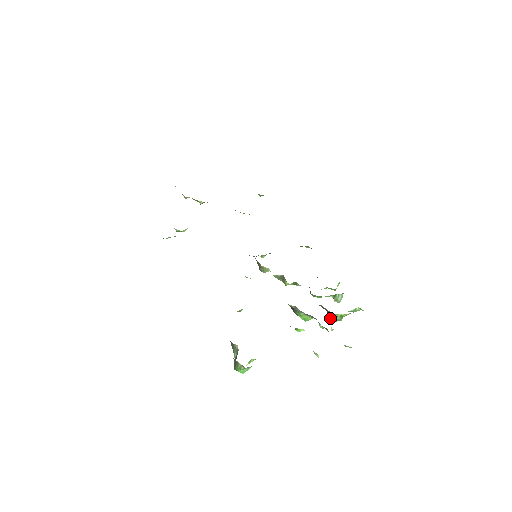
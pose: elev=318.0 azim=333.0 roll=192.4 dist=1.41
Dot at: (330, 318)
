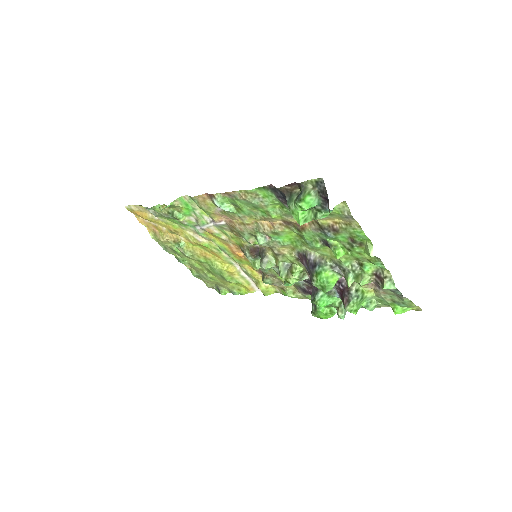
Dot at: (349, 296)
